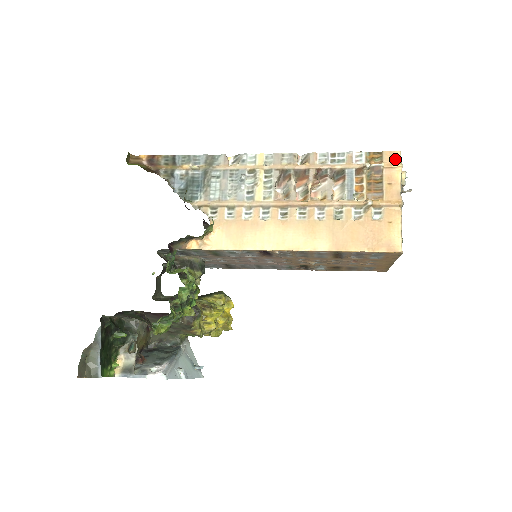
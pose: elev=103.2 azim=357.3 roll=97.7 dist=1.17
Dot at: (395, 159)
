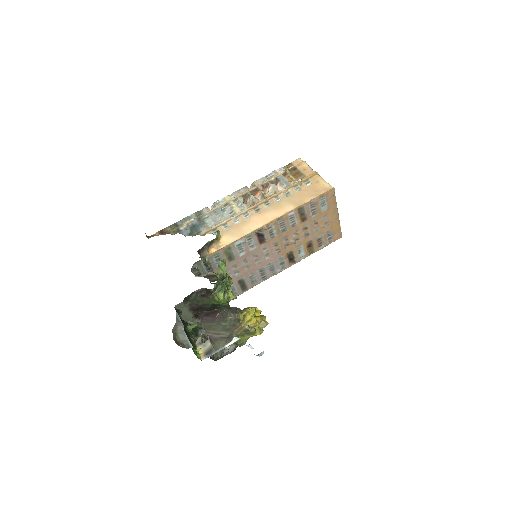
Dot at: (299, 161)
